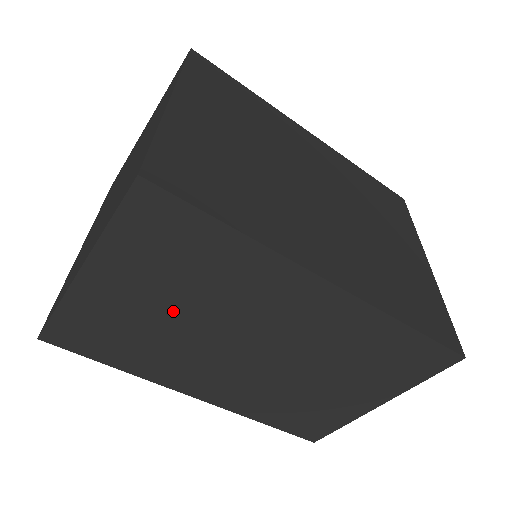
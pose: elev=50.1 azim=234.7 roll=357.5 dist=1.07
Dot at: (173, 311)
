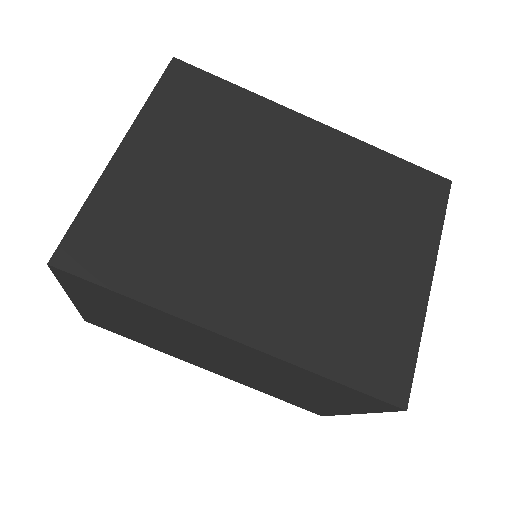
Dot at: (143, 328)
